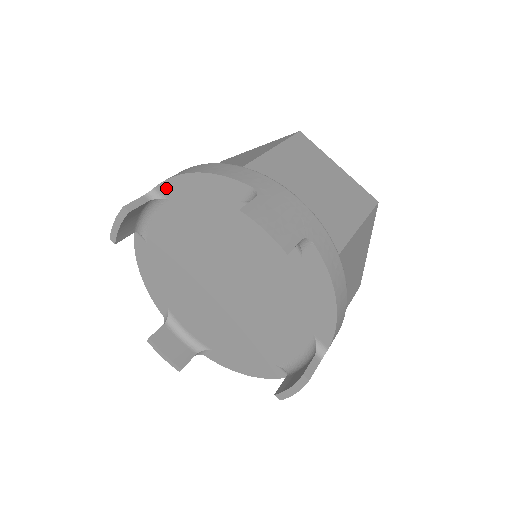
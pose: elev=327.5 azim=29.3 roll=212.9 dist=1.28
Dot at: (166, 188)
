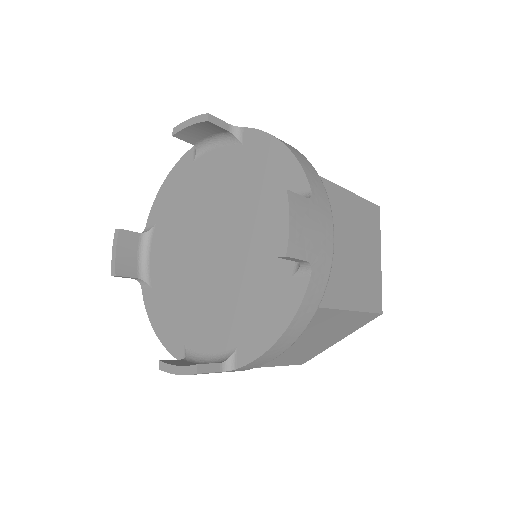
Dot at: (250, 135)
